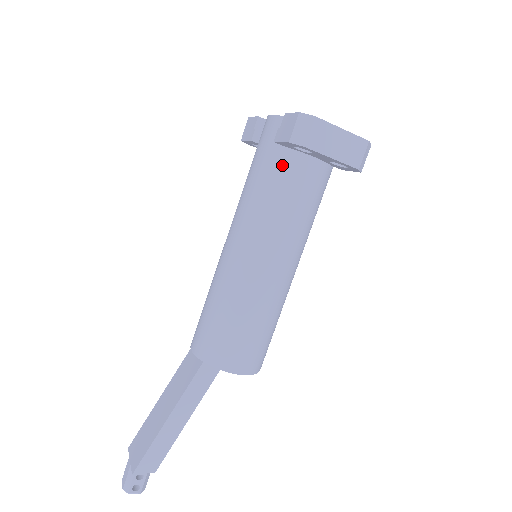
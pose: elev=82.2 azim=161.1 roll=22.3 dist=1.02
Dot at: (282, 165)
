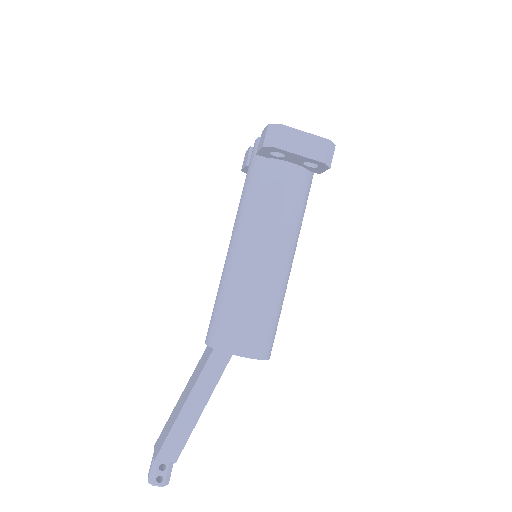
Dot at: (265, 172)
